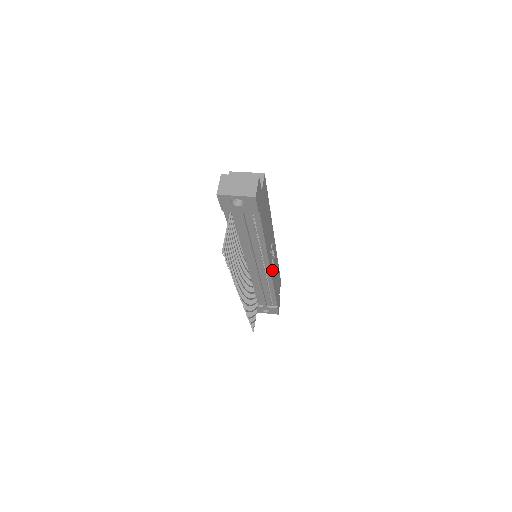
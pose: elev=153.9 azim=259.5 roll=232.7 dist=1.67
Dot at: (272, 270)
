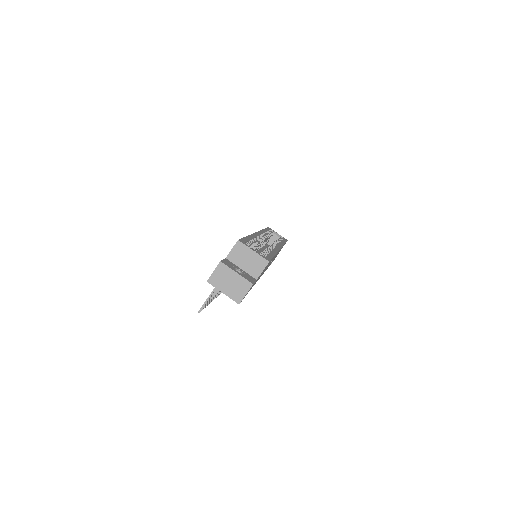
Dot at: occluded
